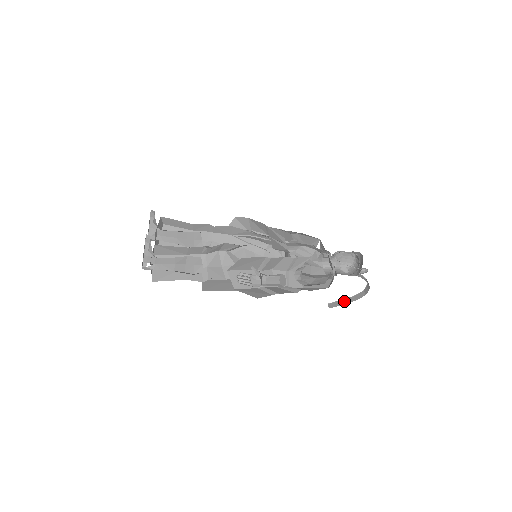
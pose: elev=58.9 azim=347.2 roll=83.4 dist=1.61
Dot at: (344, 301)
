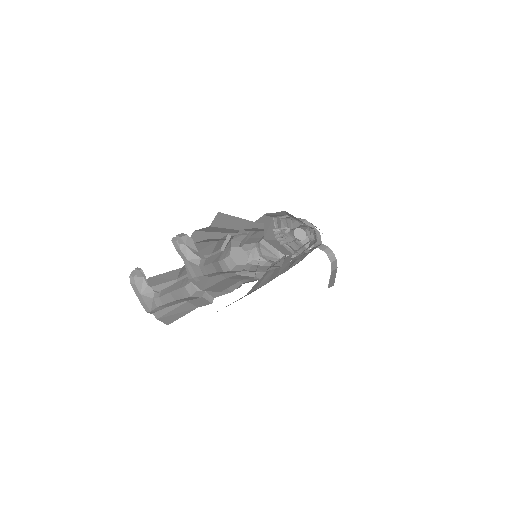
Dot at: (332, 276)
